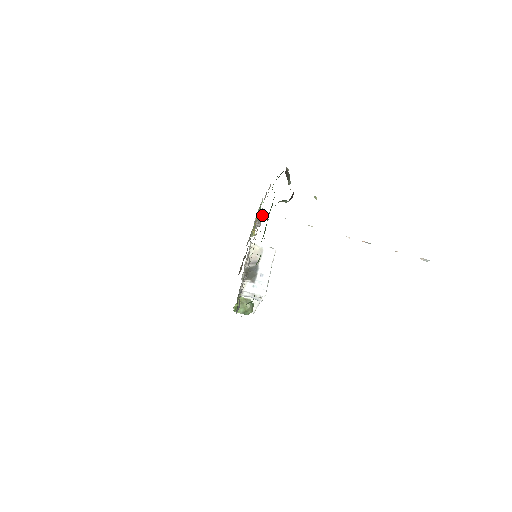
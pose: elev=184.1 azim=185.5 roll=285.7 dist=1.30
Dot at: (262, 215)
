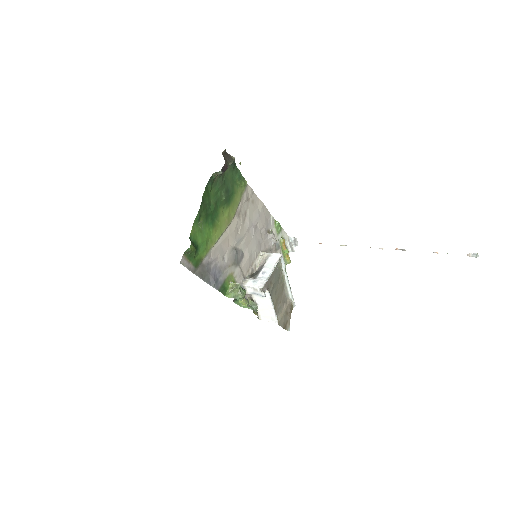
Dot at: (295, 244)
